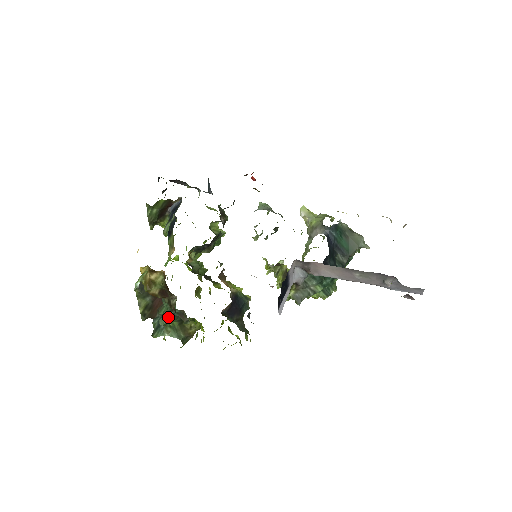
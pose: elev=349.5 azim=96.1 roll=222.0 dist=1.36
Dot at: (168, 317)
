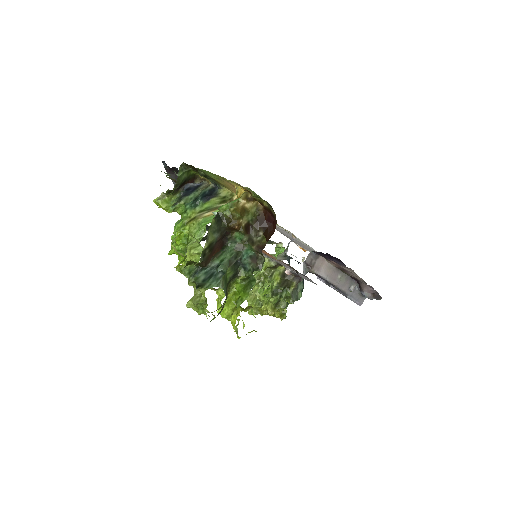
Dot at: (231, 264)
